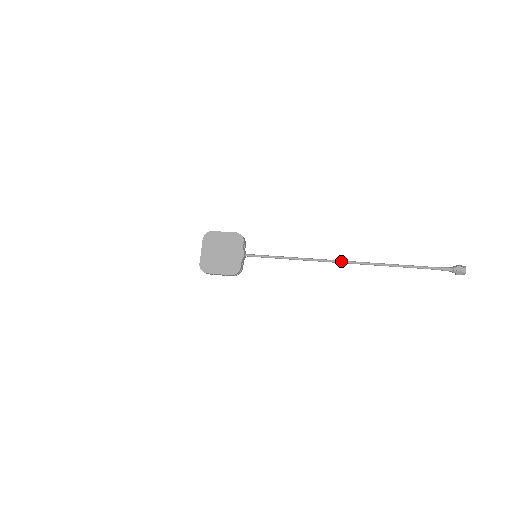
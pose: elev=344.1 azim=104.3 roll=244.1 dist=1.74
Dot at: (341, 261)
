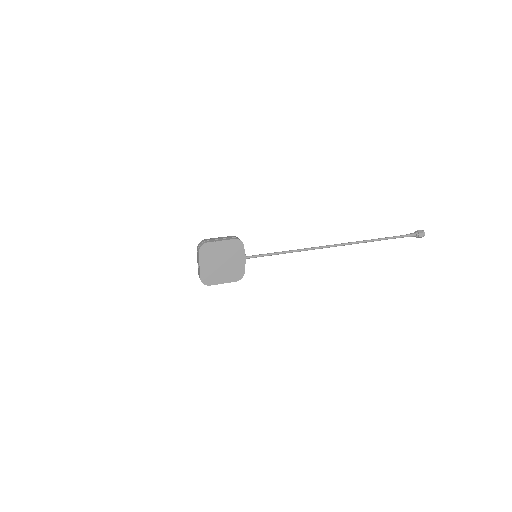
Dot at: (334, 246)
